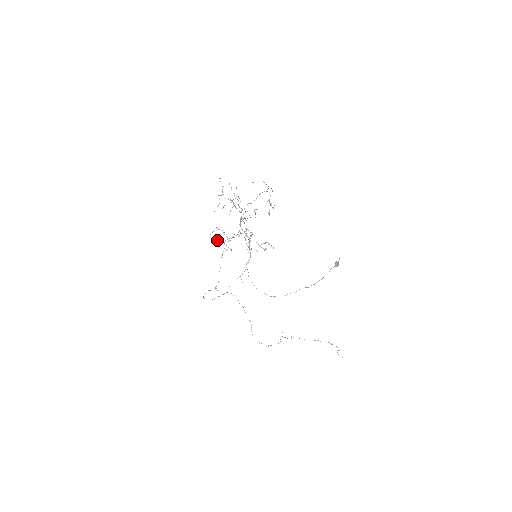
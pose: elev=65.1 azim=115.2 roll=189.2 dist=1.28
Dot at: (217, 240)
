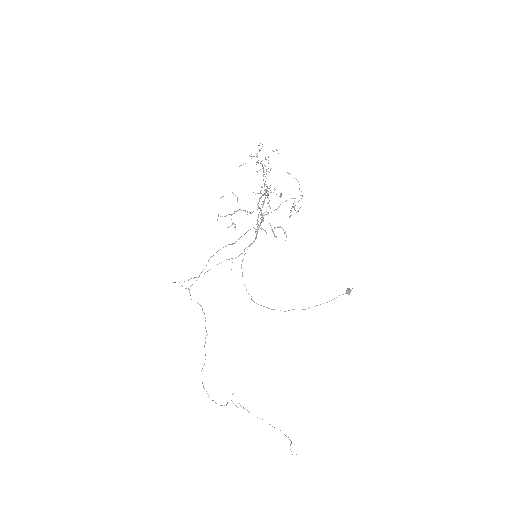
Dot at: occluded
